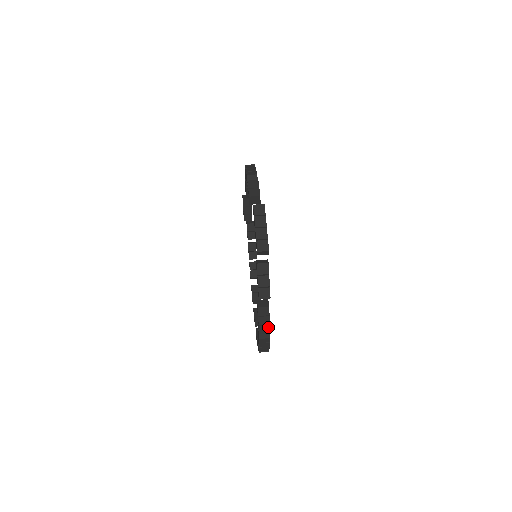
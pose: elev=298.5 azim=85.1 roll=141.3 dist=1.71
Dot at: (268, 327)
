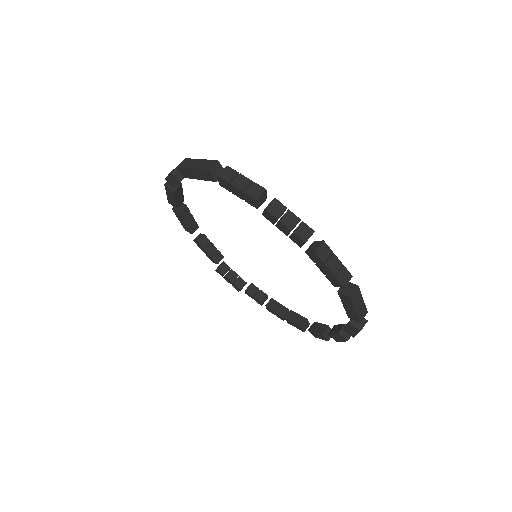
Dot at: (304, 225)
